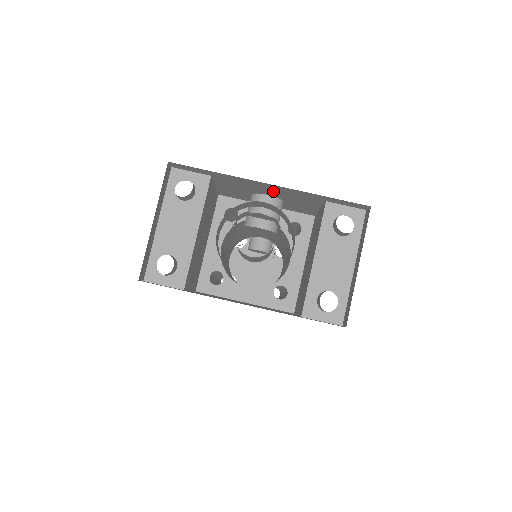
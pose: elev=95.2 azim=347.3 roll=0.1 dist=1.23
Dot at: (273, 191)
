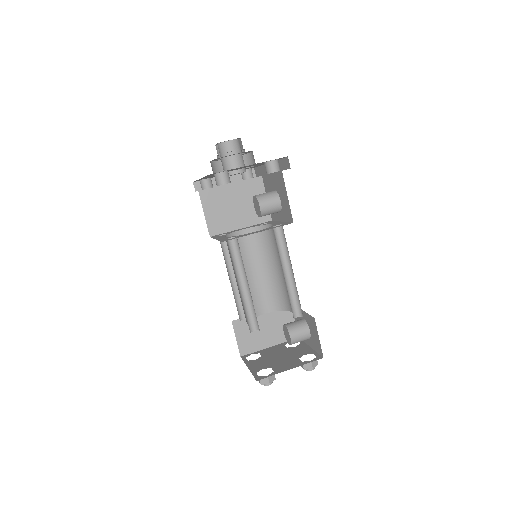
Dot at: (273, 178)
